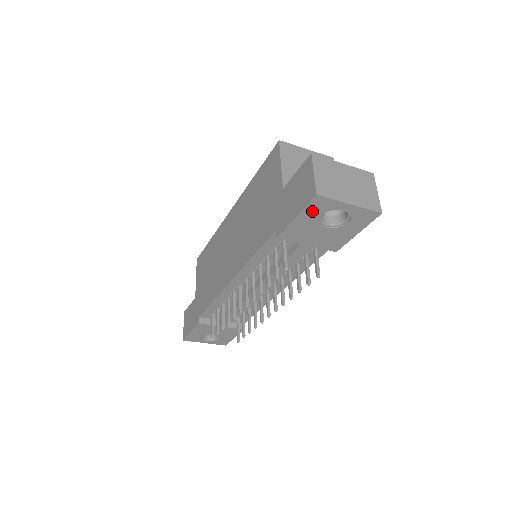
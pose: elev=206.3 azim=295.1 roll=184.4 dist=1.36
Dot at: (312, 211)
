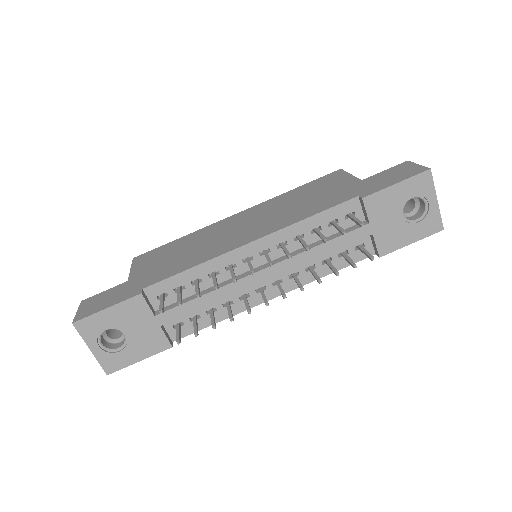
Dot at: (412, 185)
